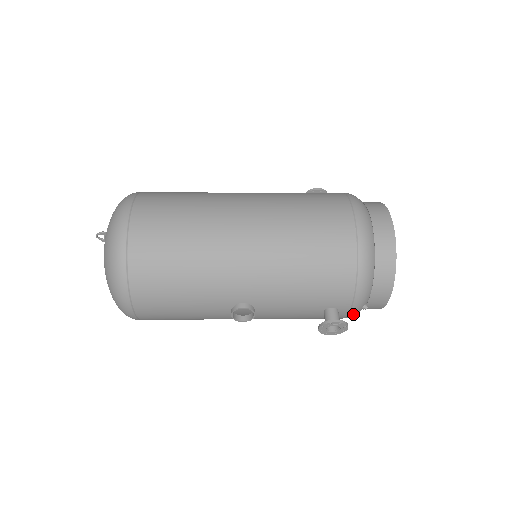
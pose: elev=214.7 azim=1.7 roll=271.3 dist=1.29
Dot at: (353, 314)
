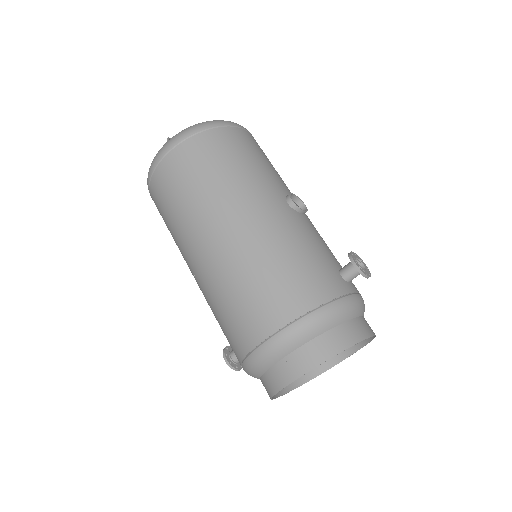
Dot at: occluded
